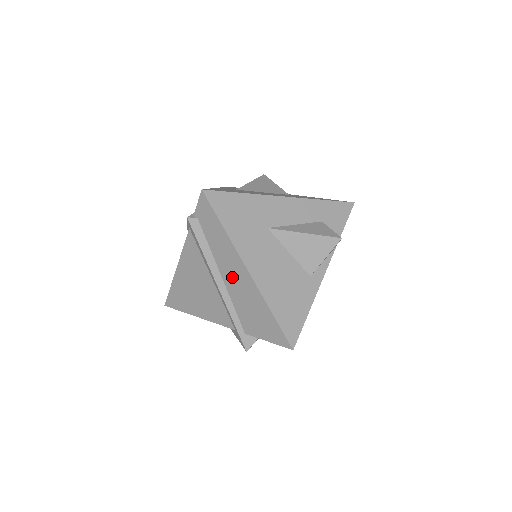
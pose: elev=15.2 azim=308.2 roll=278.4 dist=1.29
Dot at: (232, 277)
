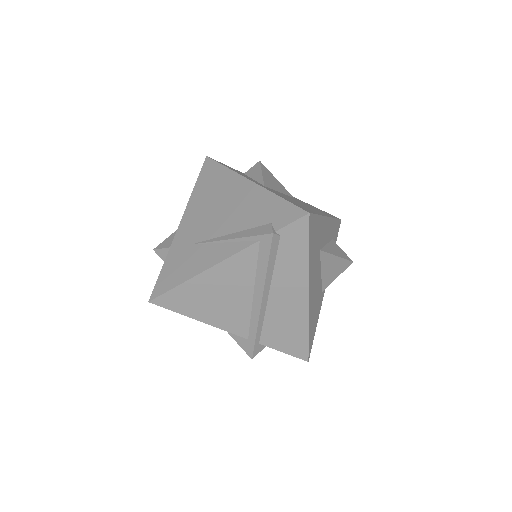
Dot at: (283, 296)
